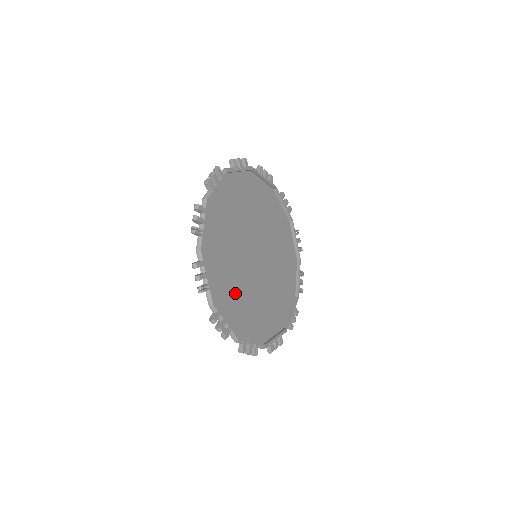
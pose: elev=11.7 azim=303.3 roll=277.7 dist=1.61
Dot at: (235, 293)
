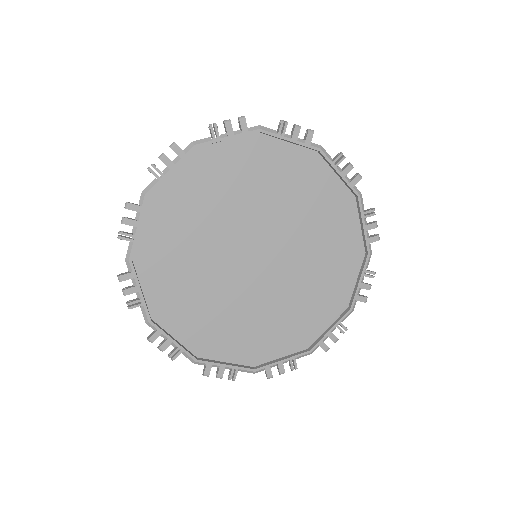
Dot at: (184, 273)
